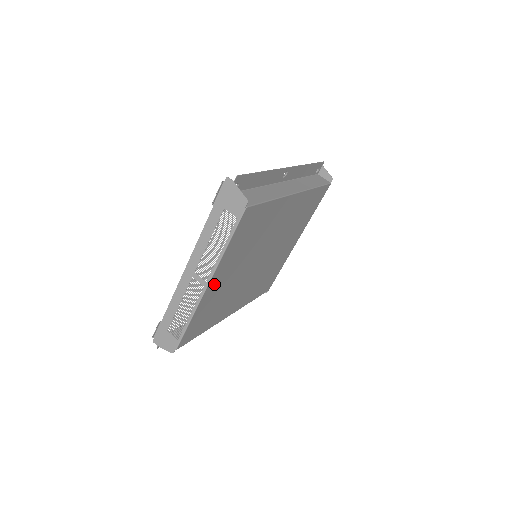
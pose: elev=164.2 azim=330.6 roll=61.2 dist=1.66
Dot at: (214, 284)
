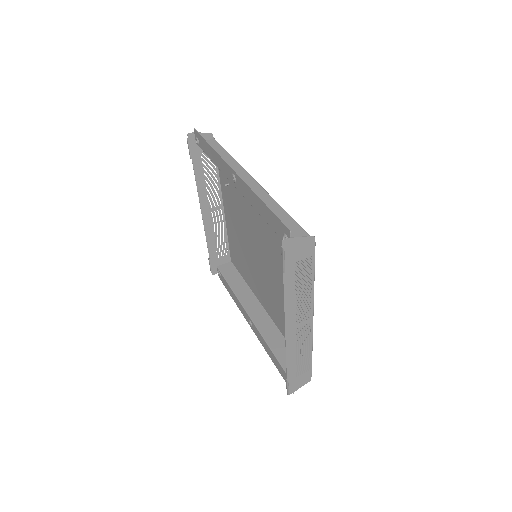
Dot at: occluded
